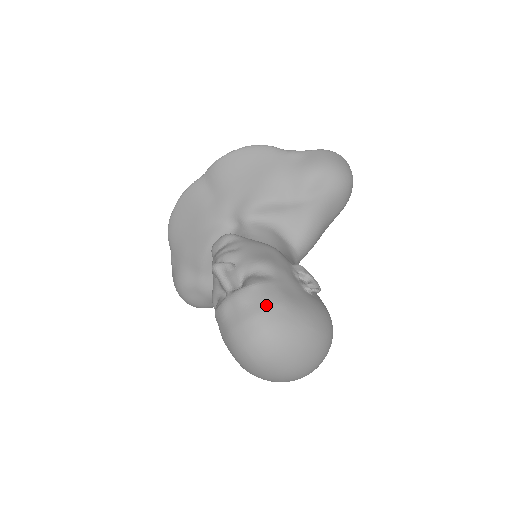
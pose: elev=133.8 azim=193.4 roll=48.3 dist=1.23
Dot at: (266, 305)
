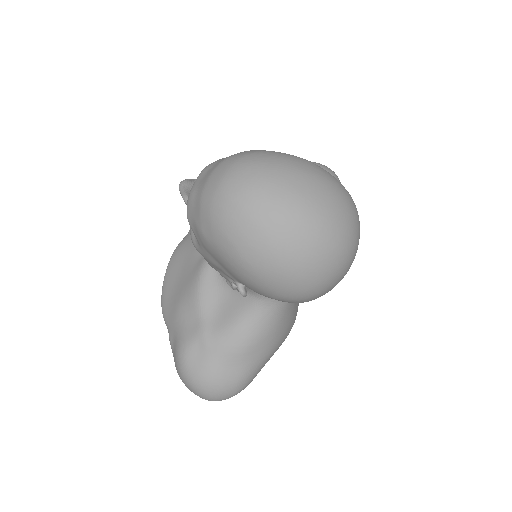
Dot at: (238, 153)
